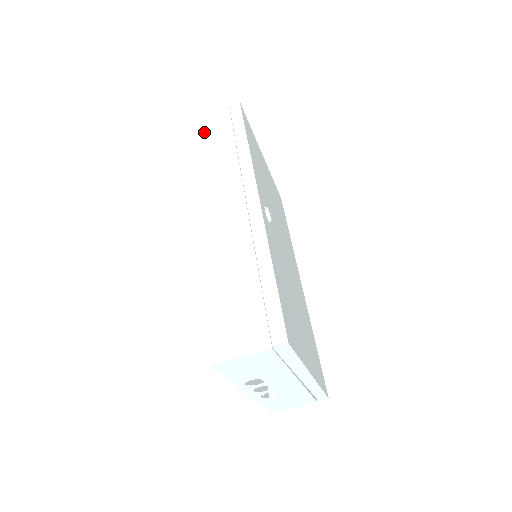
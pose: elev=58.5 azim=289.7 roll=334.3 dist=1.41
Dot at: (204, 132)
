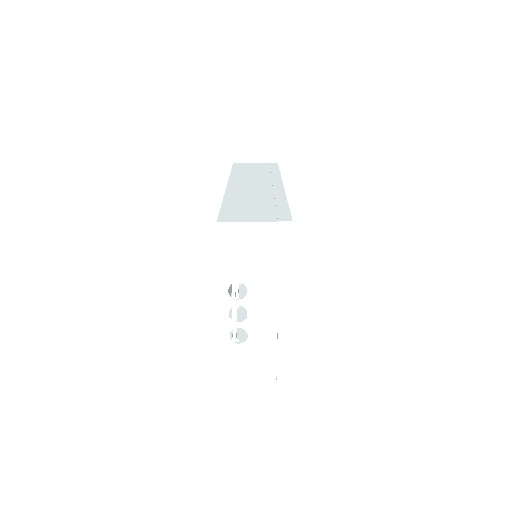
Dot at: (246, 166)
